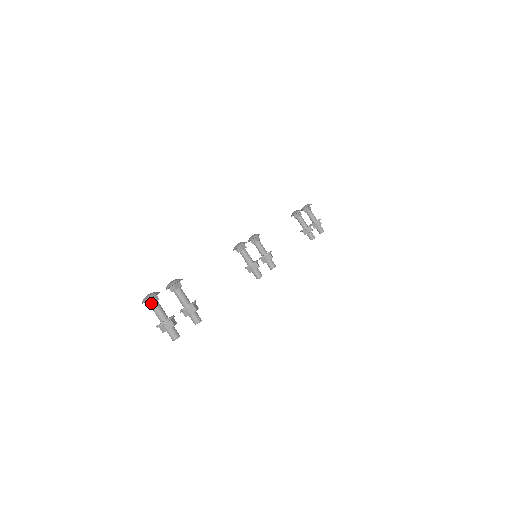
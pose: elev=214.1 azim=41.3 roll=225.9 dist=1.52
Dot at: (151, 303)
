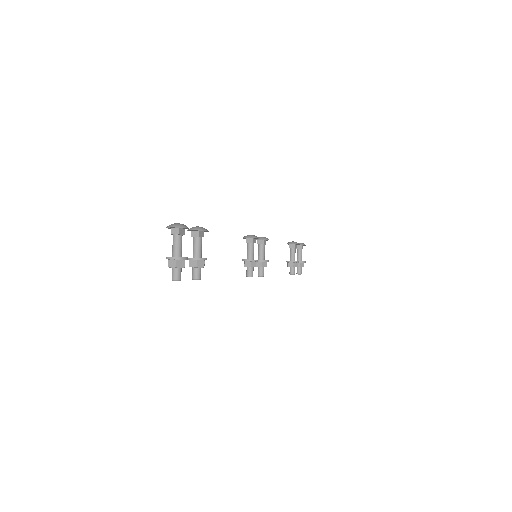
Dot at: (177, 233)
